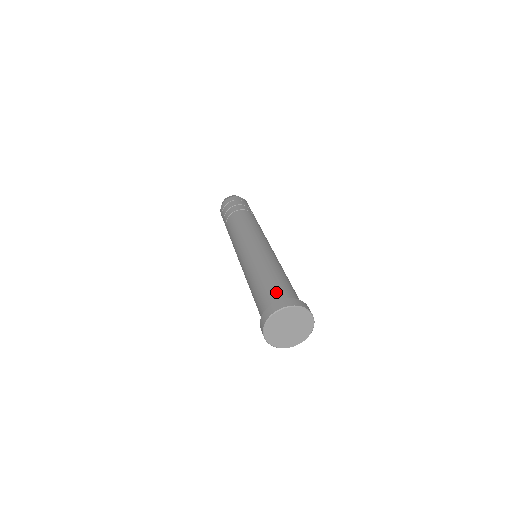
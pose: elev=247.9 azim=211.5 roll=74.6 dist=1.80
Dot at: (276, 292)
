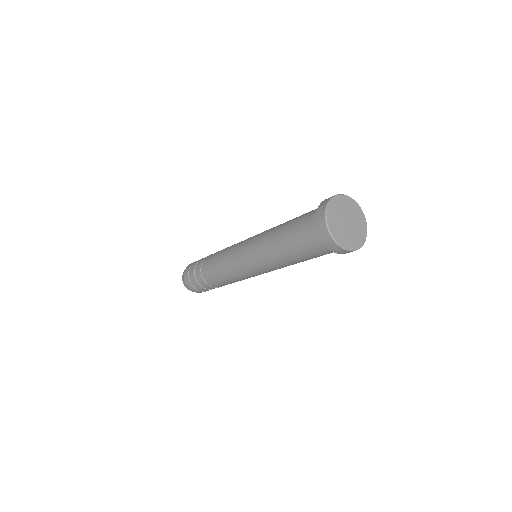
Dot at: (309, 213)
